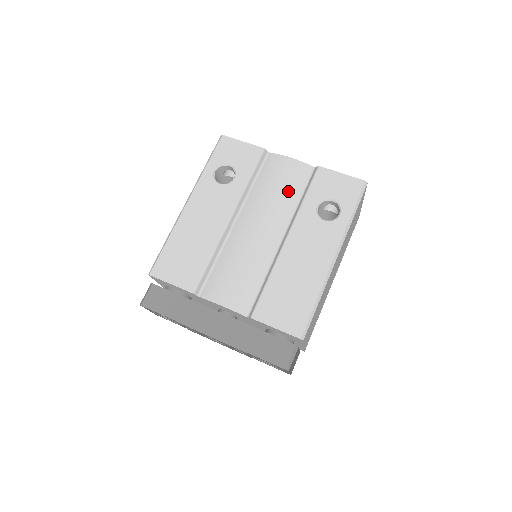
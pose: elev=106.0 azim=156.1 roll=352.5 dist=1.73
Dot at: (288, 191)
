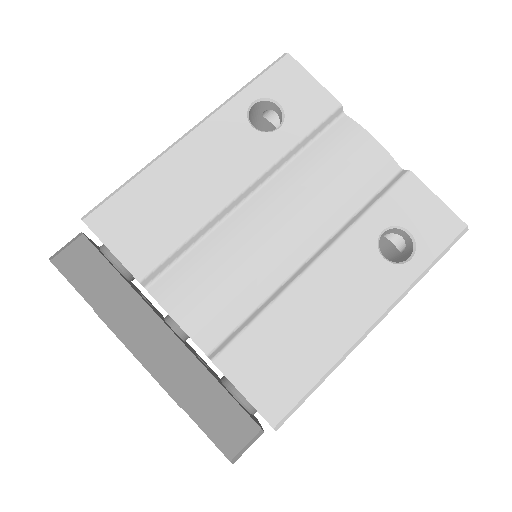
Dot at: (349, 187)
